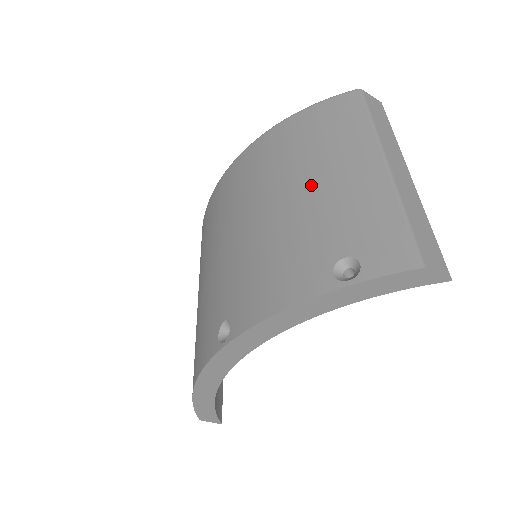
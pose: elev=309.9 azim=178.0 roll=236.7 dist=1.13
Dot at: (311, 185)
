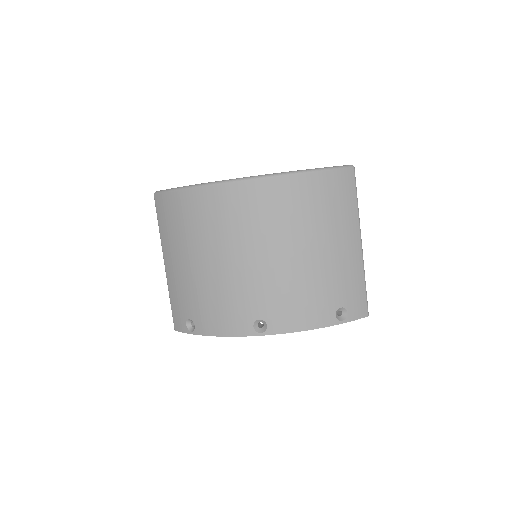
Dot at: (326, 251)
